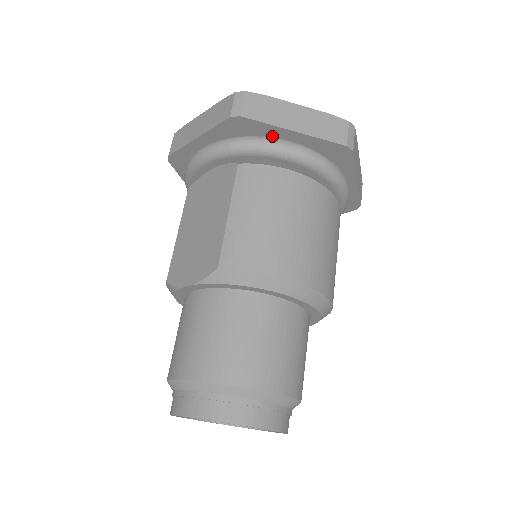
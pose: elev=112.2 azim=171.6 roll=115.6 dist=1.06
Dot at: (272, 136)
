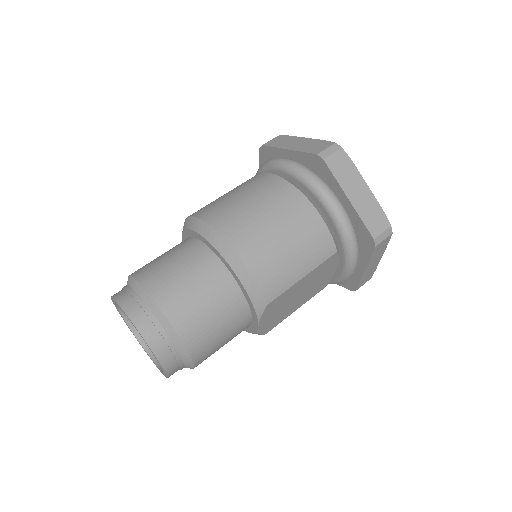
Dot at: occluded
